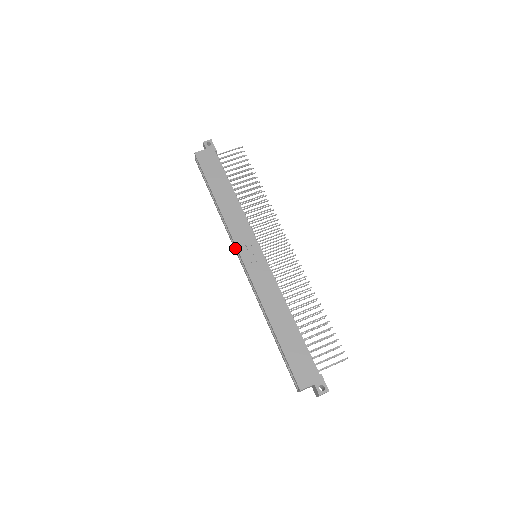
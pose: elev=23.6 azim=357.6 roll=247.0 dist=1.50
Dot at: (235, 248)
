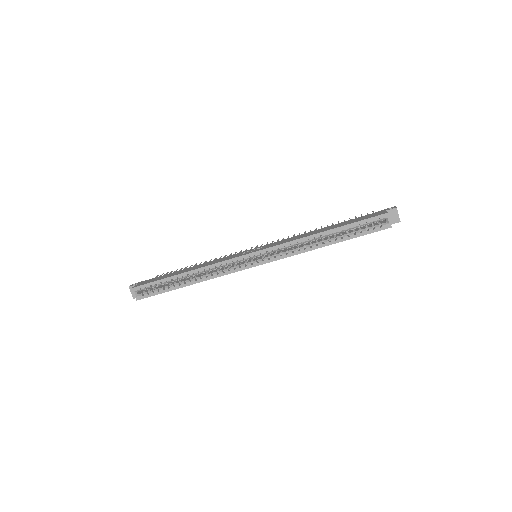
Dot at: (238, 267)
